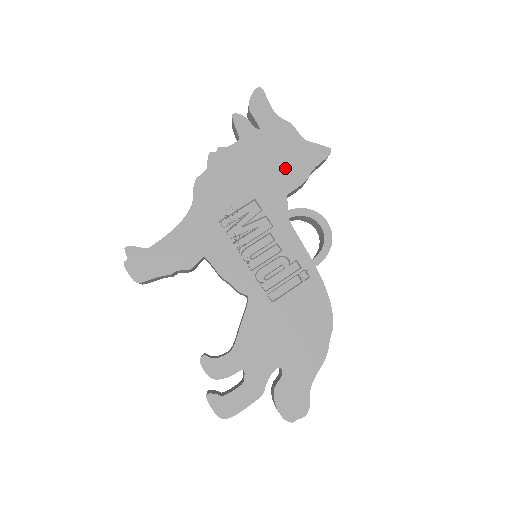
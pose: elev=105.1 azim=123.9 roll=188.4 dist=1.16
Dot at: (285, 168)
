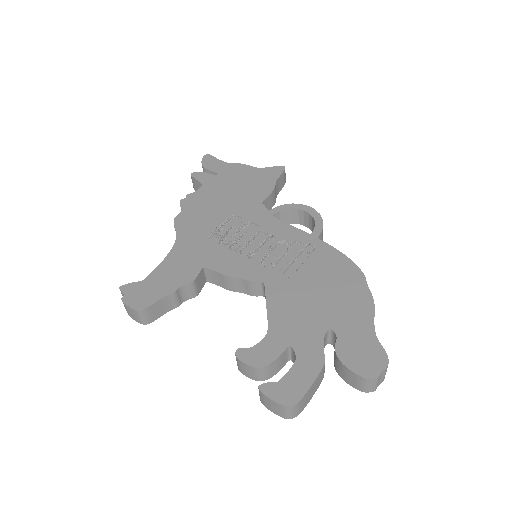
Dot at: (251, 188)
